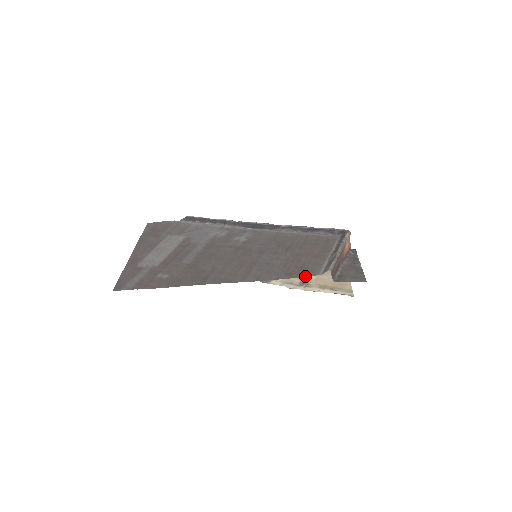
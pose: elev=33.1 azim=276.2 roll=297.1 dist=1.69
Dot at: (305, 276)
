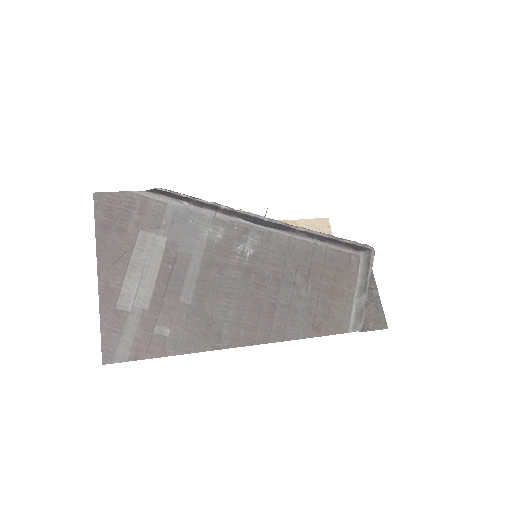
Dot at: (335, 334)
